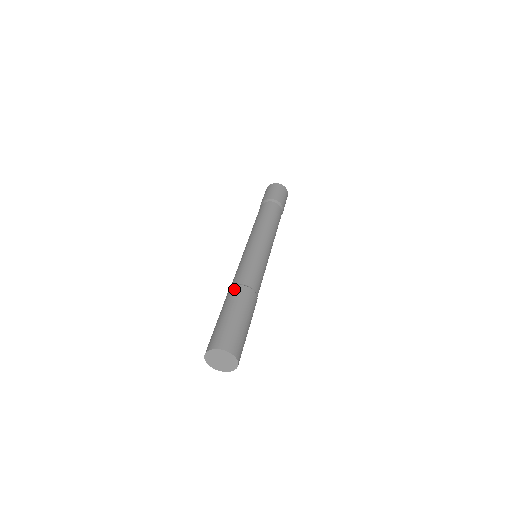
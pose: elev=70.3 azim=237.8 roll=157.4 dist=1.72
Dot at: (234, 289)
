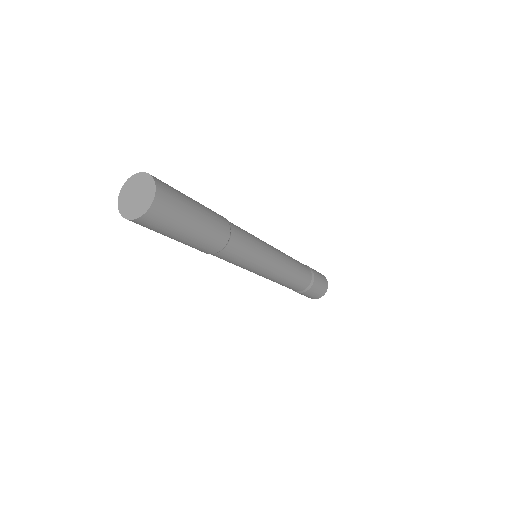
Dot at: occluded
